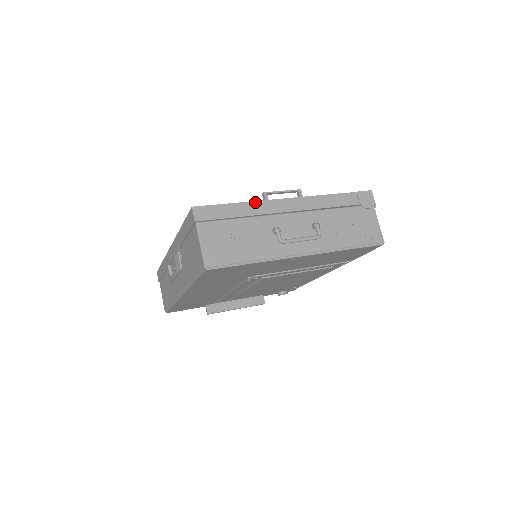
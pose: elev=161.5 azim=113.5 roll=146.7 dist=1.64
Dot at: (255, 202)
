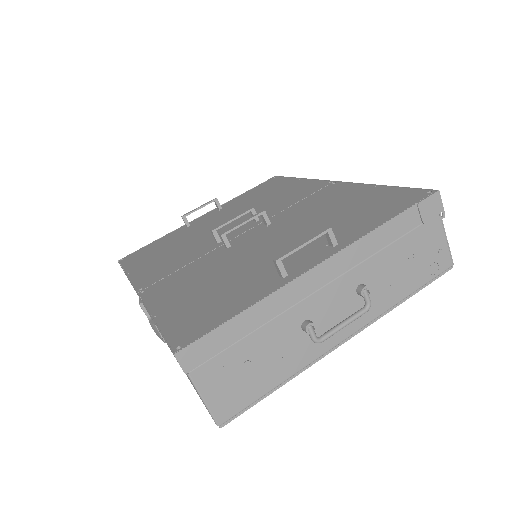
Dot at: (269, 297)
